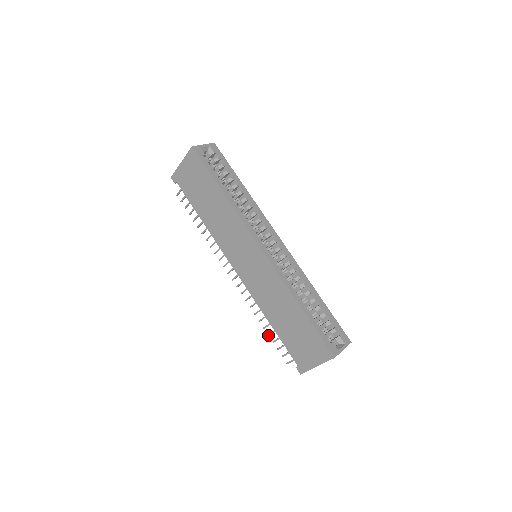
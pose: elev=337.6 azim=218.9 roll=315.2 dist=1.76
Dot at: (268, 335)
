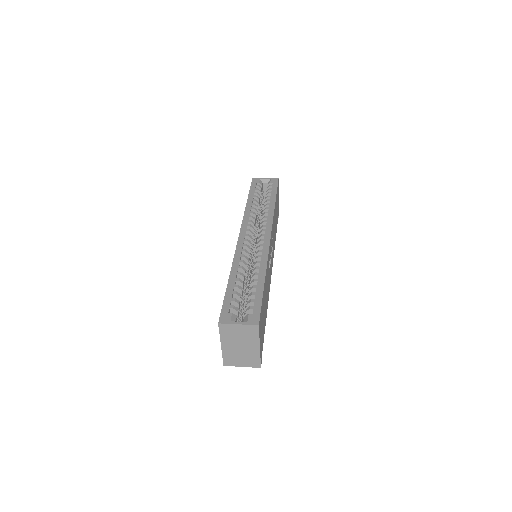
Dot at: occluded
